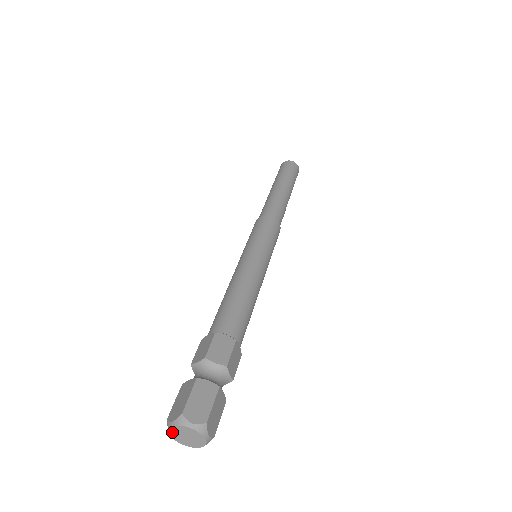
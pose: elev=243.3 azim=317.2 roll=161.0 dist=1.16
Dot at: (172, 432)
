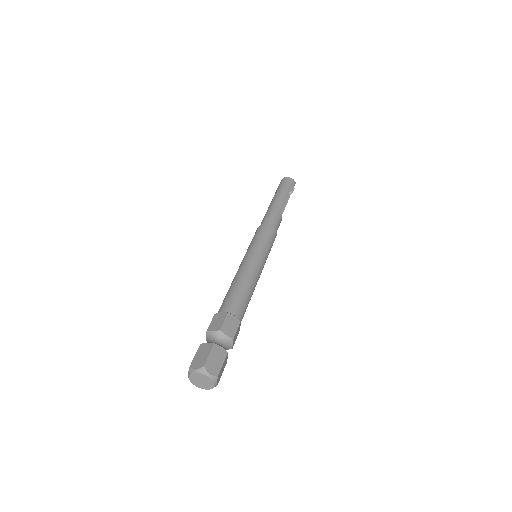
Dot at: (193, 382)
